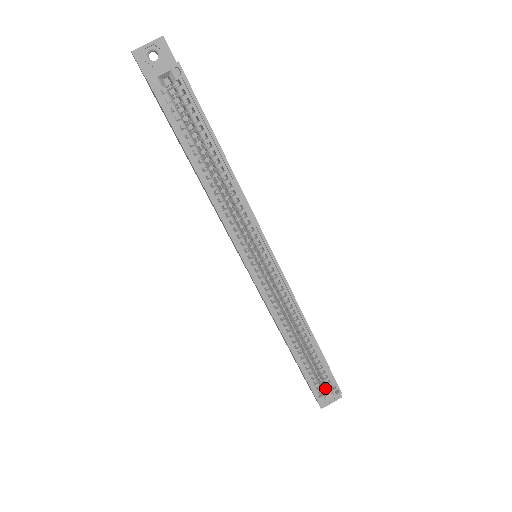
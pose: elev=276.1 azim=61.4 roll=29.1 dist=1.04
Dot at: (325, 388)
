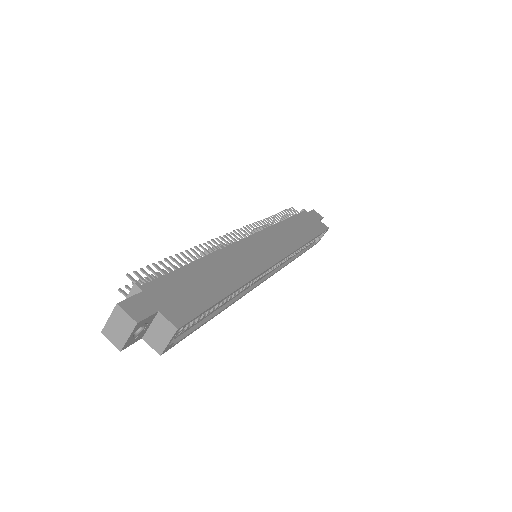
Dot at: occluded
